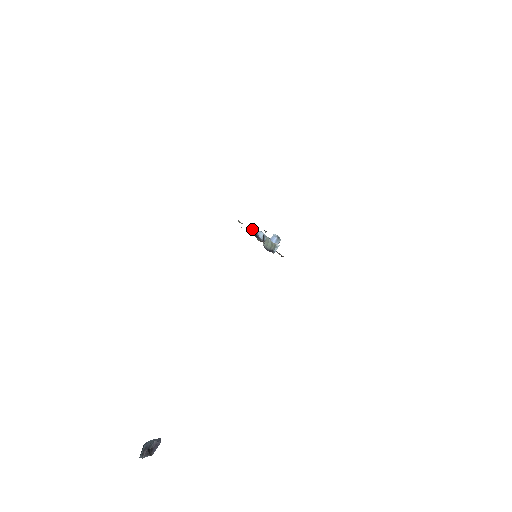
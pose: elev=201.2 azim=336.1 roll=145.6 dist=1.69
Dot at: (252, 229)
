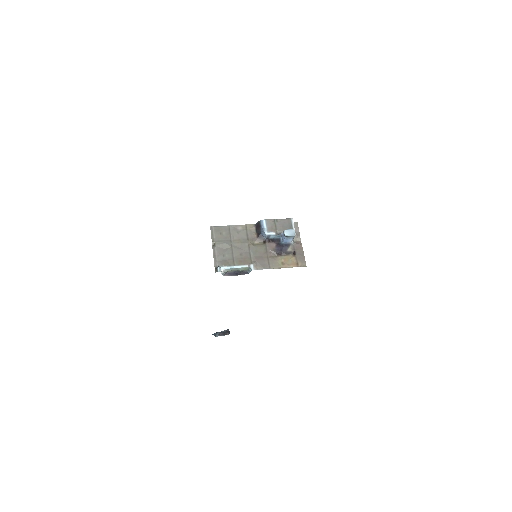
Dot at: (260, 224)
